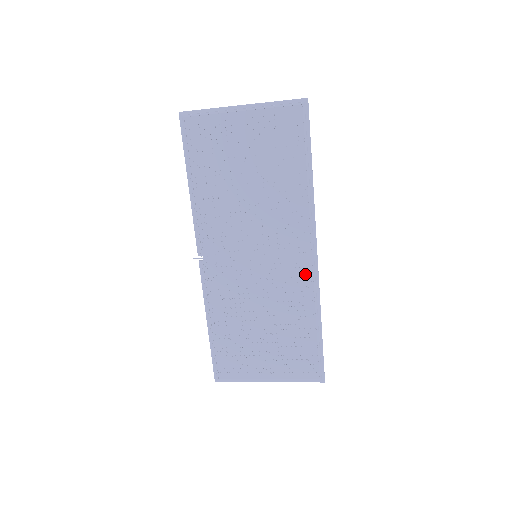
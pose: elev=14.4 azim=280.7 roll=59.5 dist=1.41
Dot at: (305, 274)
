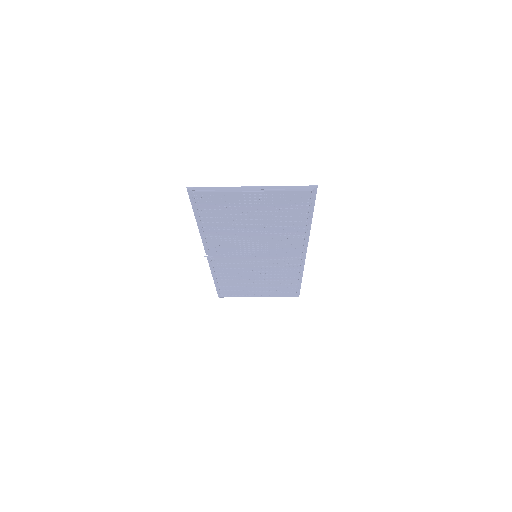
Dot at: (295, 264)
